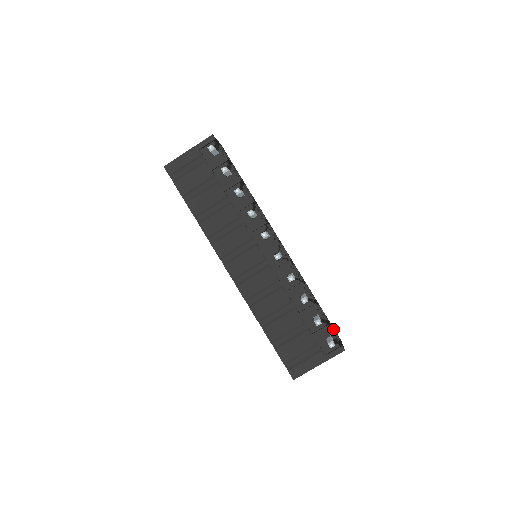
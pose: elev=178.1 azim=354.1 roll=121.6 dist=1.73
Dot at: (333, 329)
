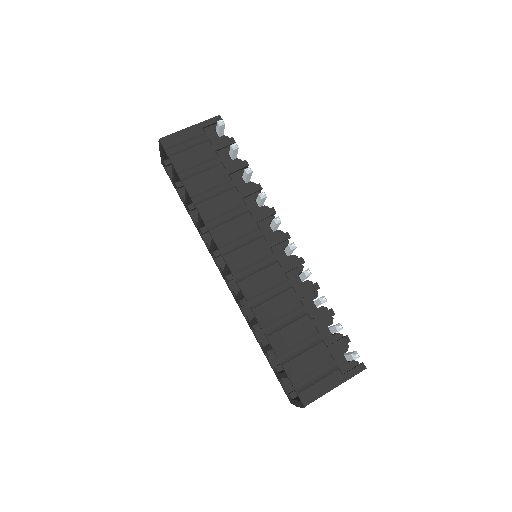
Dot at: occluded
